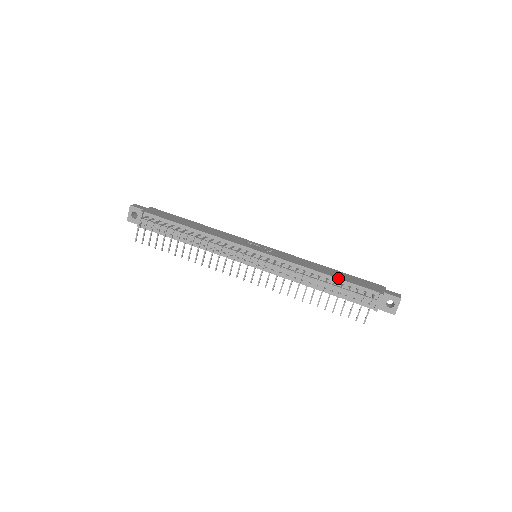
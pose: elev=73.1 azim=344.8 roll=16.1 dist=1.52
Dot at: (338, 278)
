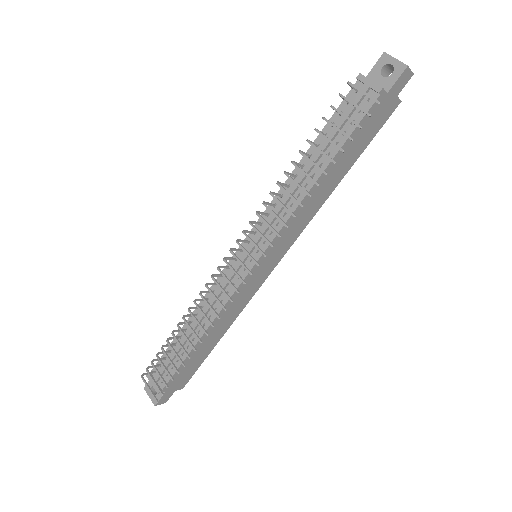
Dot at: (315, 140)
